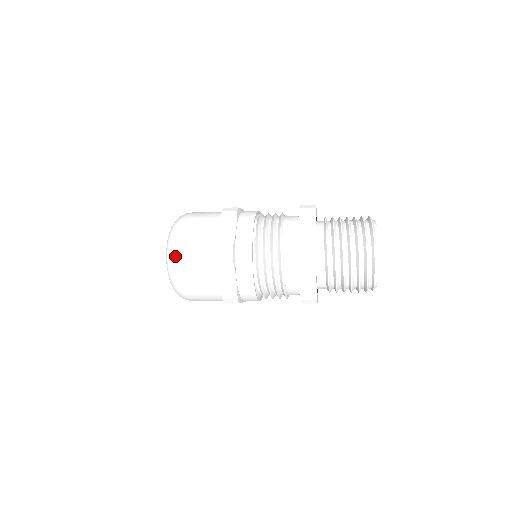
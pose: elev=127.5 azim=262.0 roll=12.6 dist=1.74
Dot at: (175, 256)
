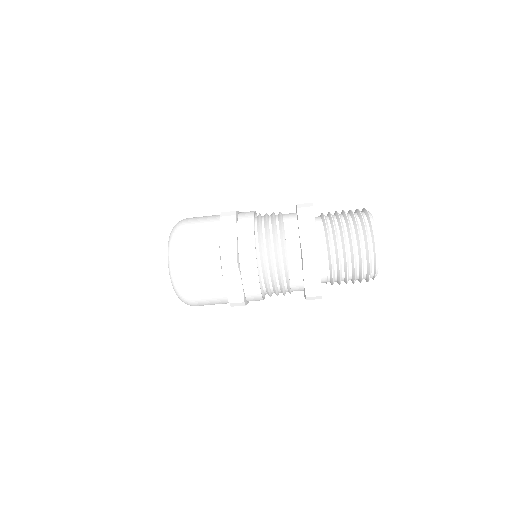
Dot at: (180, 225)
